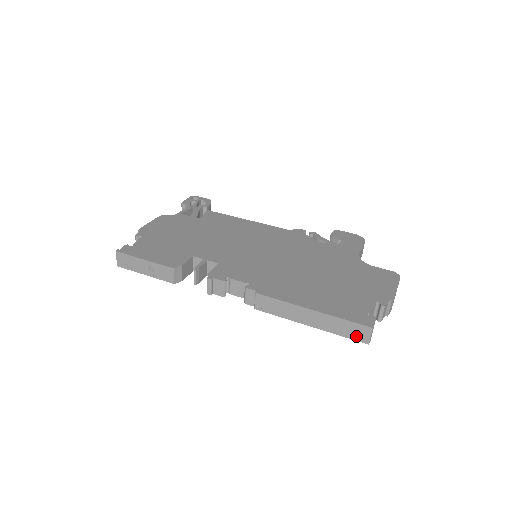
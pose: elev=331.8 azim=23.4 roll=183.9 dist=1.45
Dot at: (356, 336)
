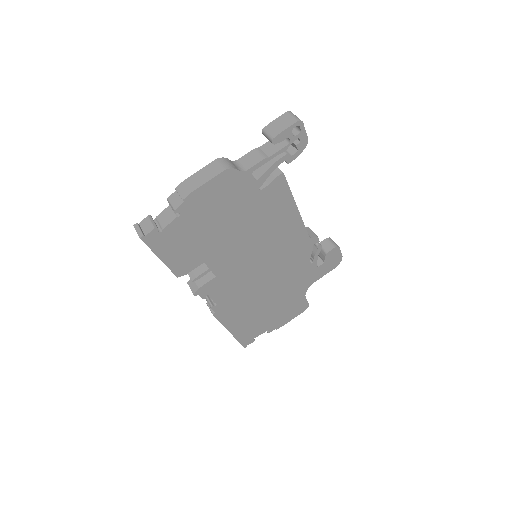
Dot at: occluded
